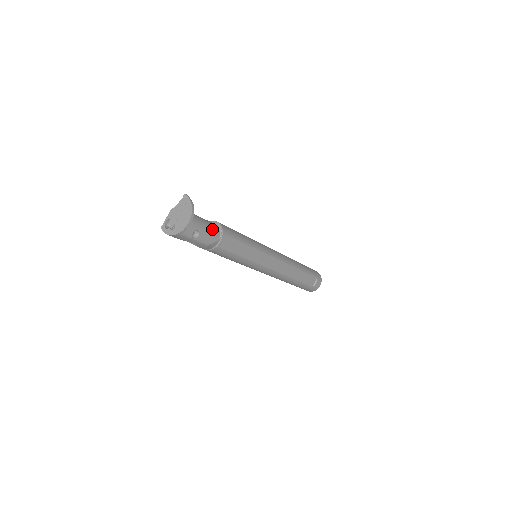
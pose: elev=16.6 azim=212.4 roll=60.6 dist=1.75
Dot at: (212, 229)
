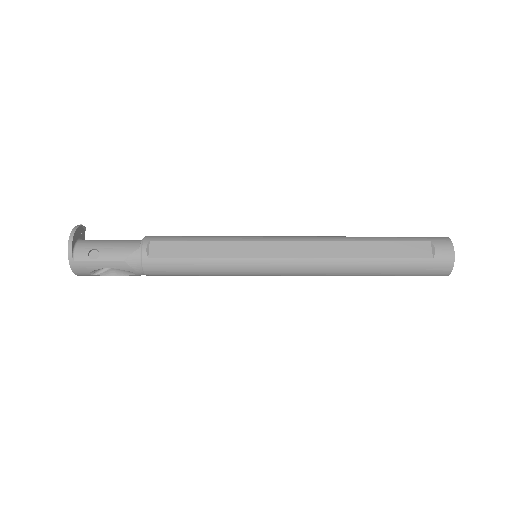
Dot at: (125, 242)
